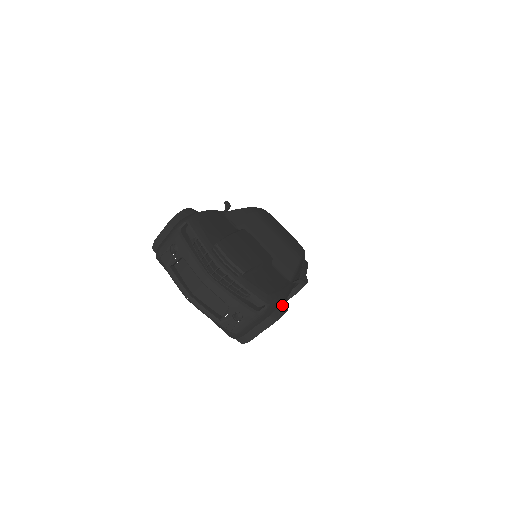
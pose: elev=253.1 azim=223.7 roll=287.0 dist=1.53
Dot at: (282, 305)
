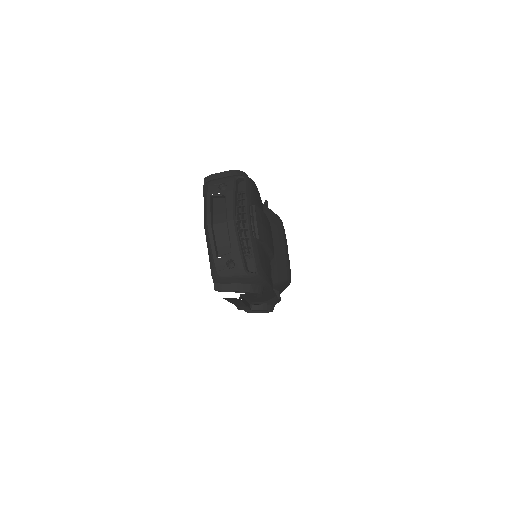
Dot at: (262, 287)
